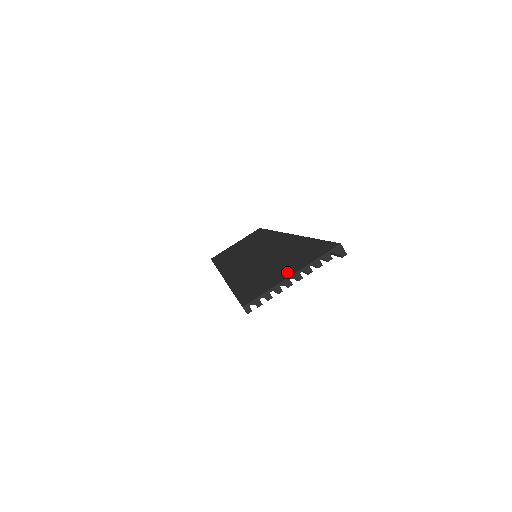
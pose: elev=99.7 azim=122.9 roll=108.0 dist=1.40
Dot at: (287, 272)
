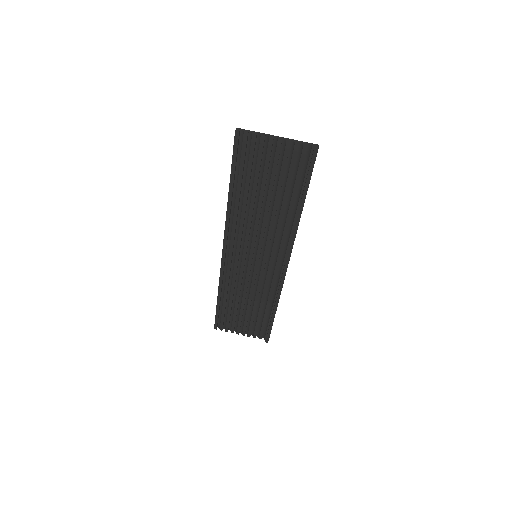
Dot at: (275, 148)
